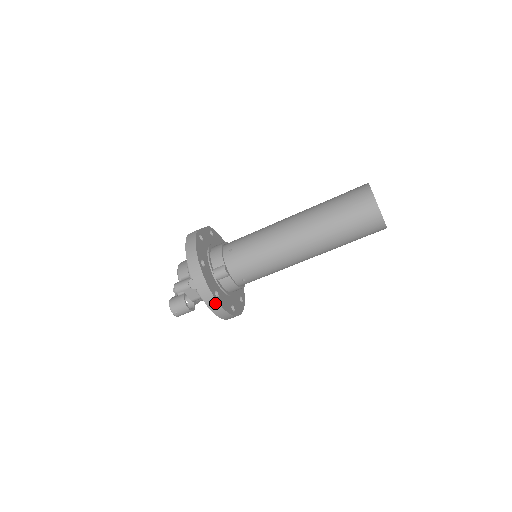
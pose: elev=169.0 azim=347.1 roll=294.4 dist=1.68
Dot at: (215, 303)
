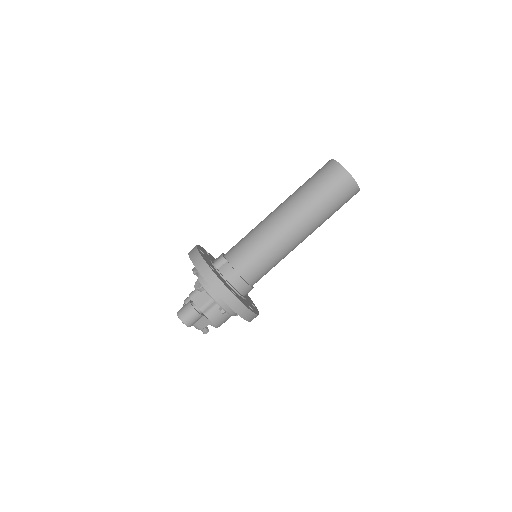
Dot at: (209, 271)
